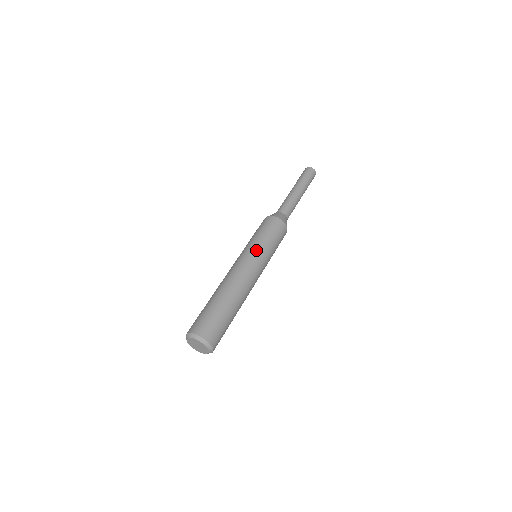
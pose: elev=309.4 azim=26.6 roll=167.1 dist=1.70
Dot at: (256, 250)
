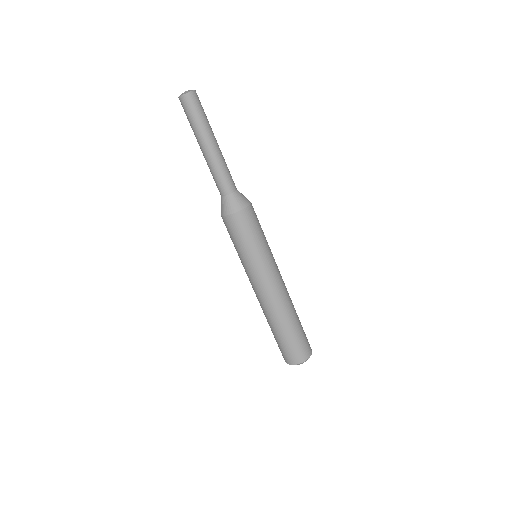
Dot at: (265, 262)
